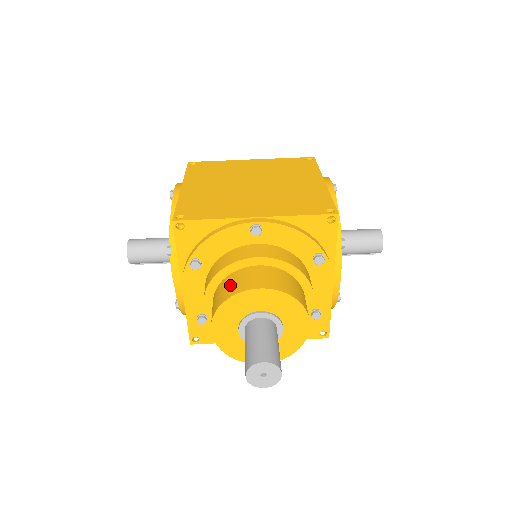
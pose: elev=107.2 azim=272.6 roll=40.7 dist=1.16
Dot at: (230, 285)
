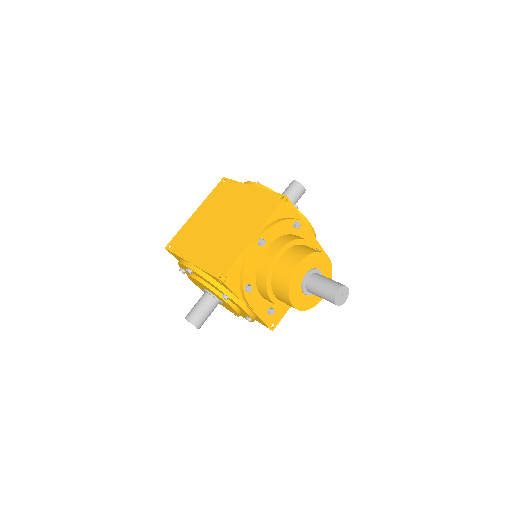
Dot at: (281, 278)
